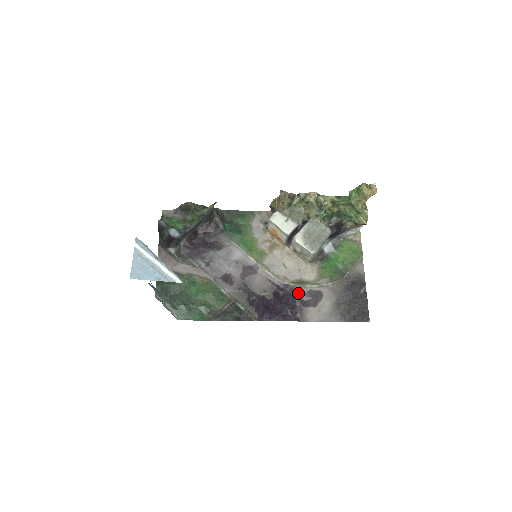
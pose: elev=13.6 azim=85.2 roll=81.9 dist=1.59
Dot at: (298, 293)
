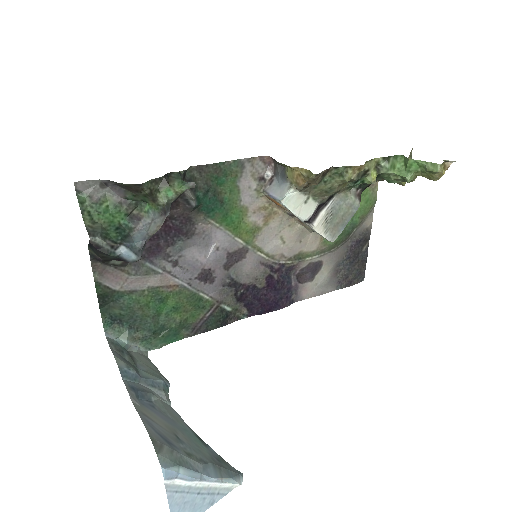
Dot at: (295, 270)
